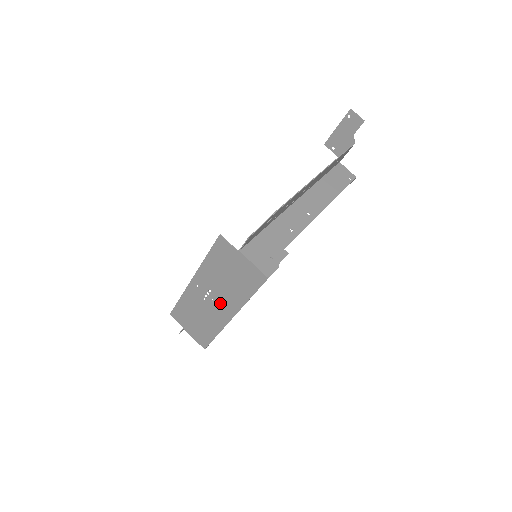
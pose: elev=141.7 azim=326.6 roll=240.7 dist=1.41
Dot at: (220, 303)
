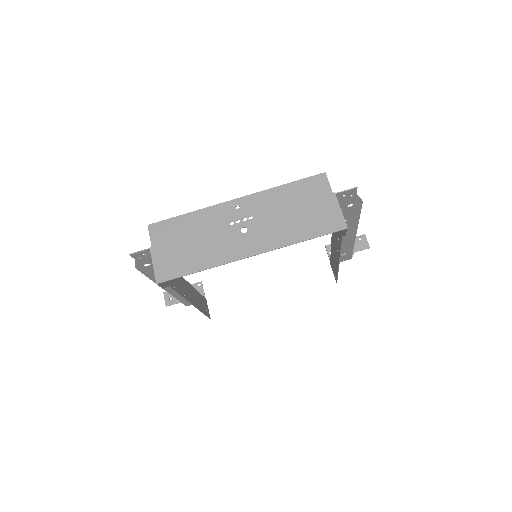
Dot at: (252, 234)
